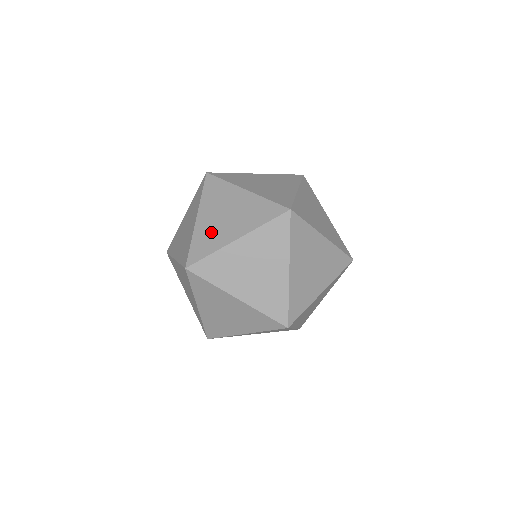
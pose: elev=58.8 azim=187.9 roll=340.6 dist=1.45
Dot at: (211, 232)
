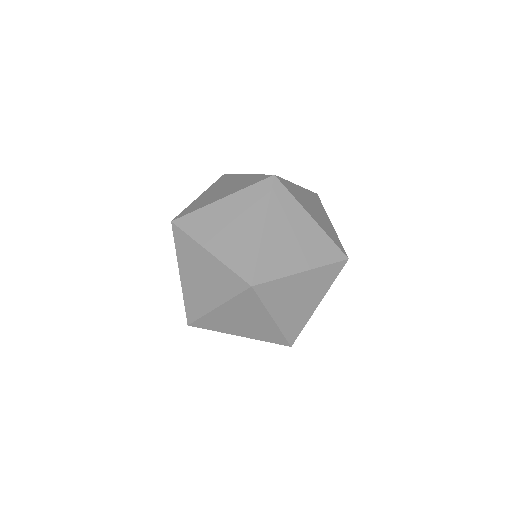
Dot at: (195, 294)
